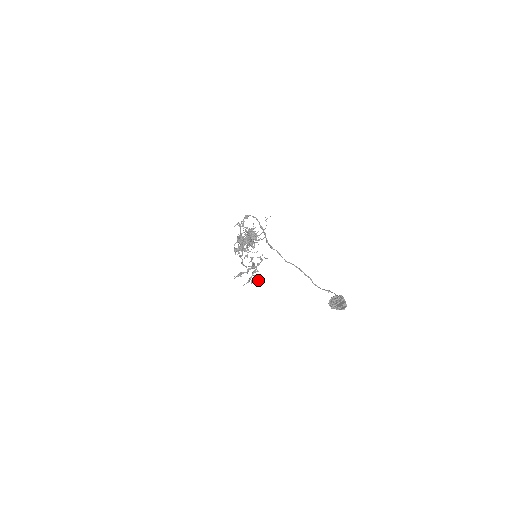
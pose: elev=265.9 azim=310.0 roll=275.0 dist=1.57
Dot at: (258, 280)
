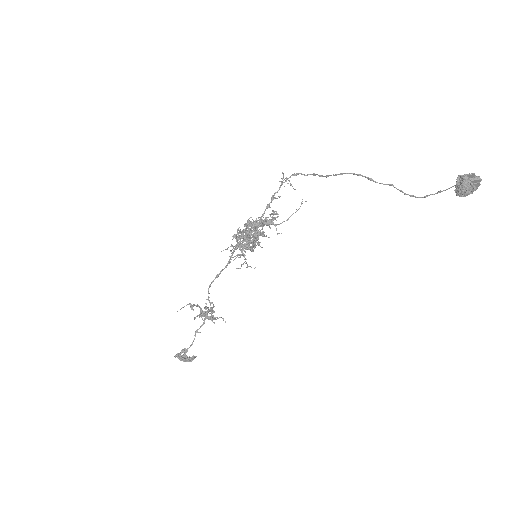
Dot at: (187, 356)
